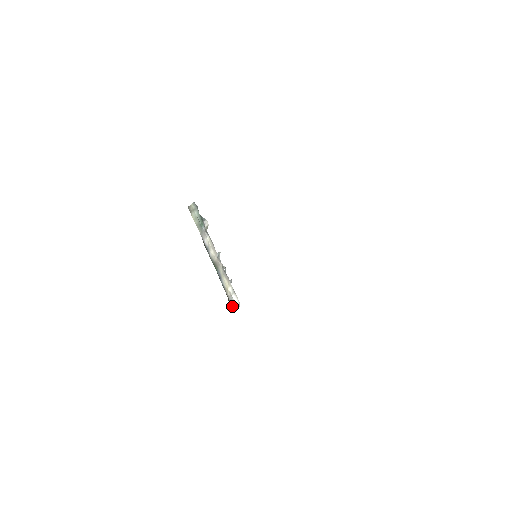
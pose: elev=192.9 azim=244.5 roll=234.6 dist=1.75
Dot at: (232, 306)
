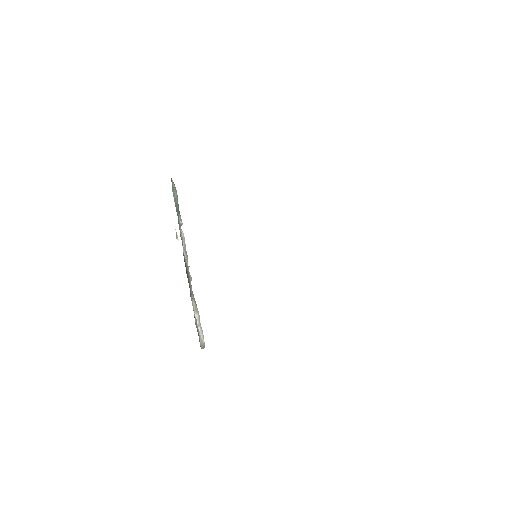
Dot at: occluded
